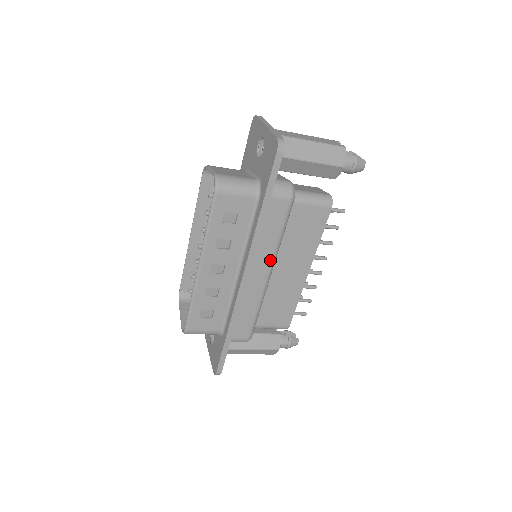
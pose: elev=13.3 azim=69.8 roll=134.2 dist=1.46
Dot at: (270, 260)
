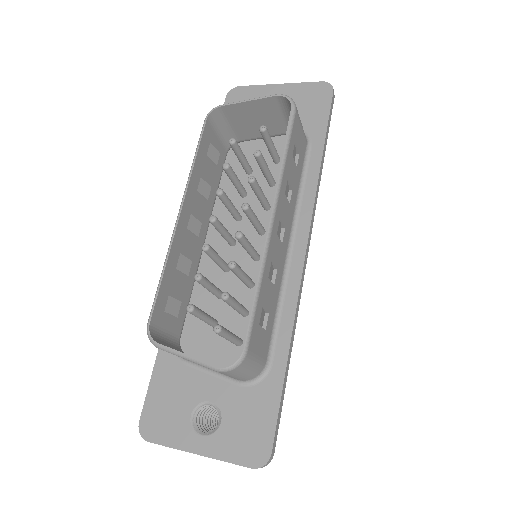
Dot at: occluded
